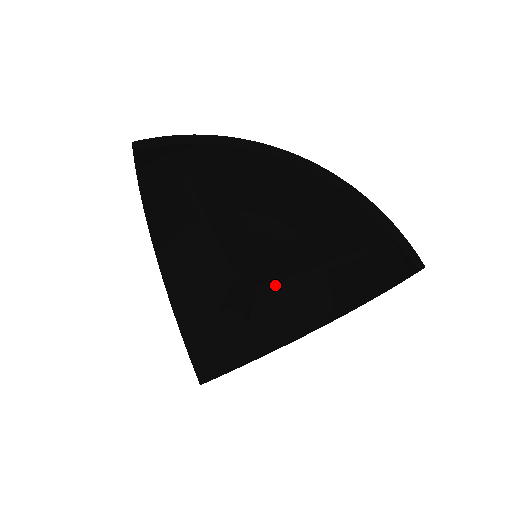
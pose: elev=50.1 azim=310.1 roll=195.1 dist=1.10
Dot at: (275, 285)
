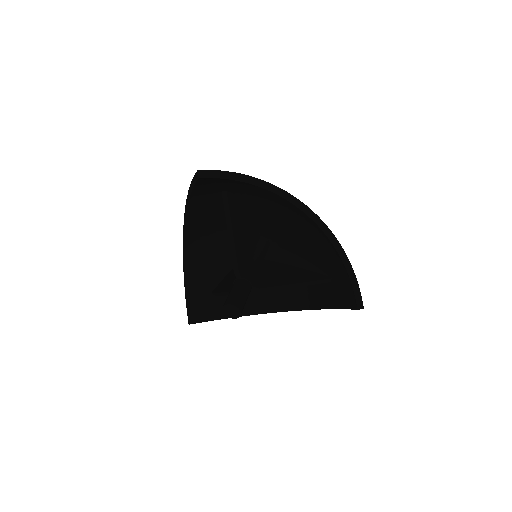
Dot at: (264, 289)
